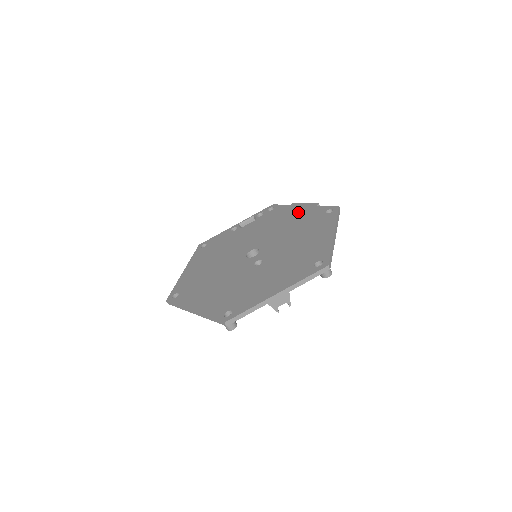
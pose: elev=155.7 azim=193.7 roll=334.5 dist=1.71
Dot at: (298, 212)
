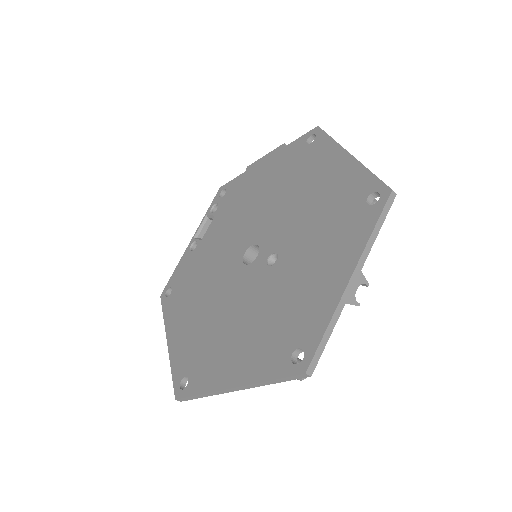
Dot at: (266, 170)
